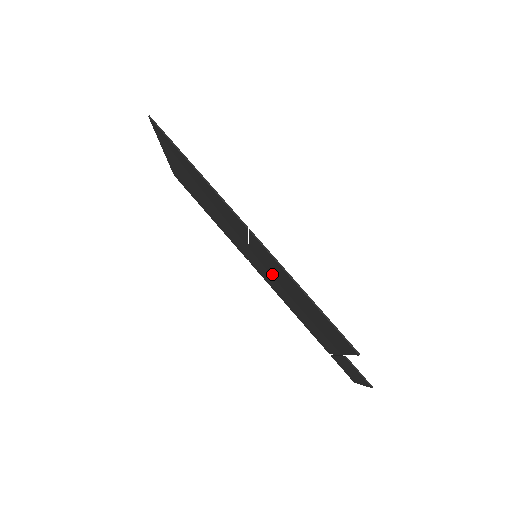
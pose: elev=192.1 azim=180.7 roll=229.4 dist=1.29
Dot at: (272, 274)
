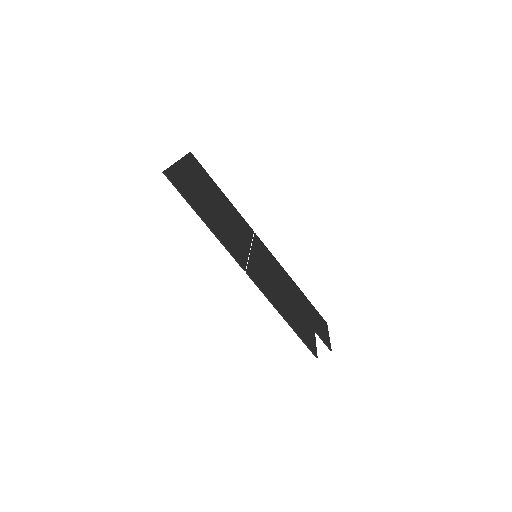
Dot at: (267, 273)
